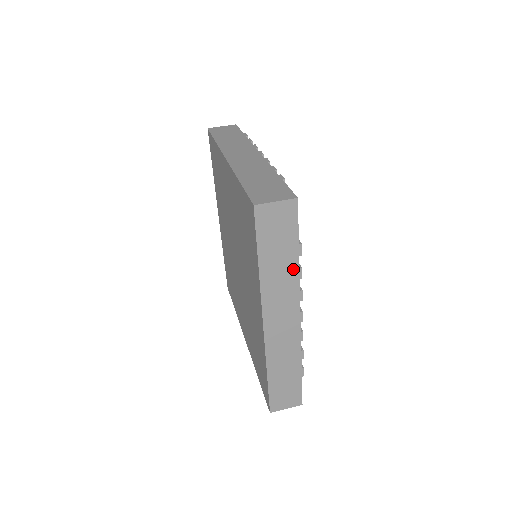
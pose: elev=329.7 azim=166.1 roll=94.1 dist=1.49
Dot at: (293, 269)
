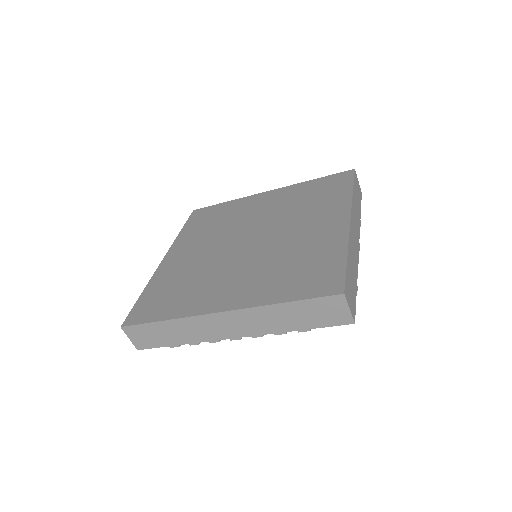
Dot at: (359, 216)
